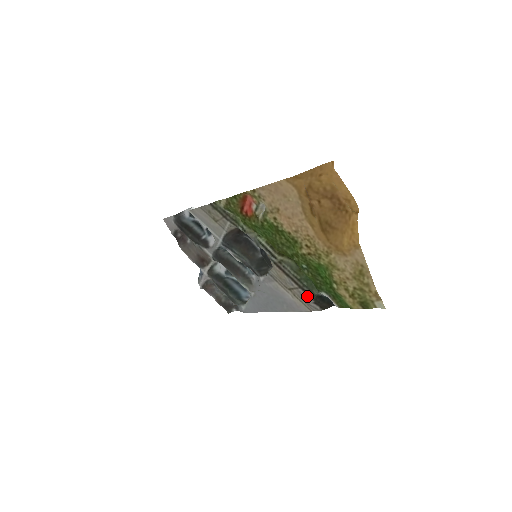
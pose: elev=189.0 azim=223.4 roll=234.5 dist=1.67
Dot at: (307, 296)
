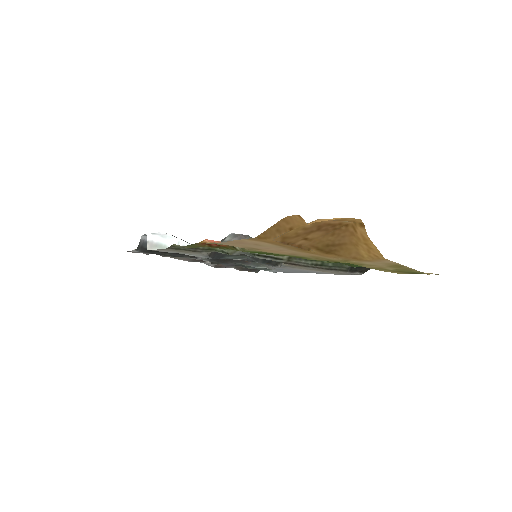
Dot at: (339, 272)
